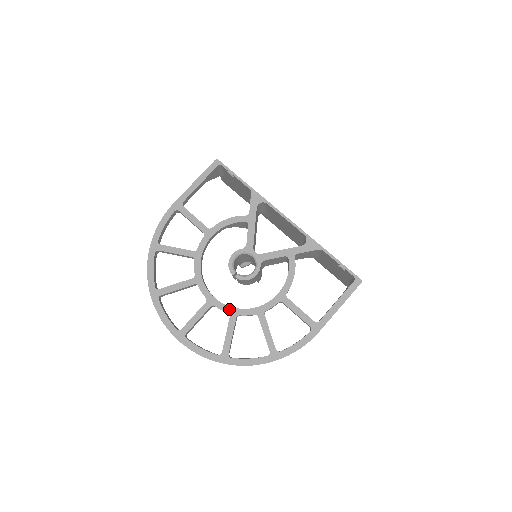
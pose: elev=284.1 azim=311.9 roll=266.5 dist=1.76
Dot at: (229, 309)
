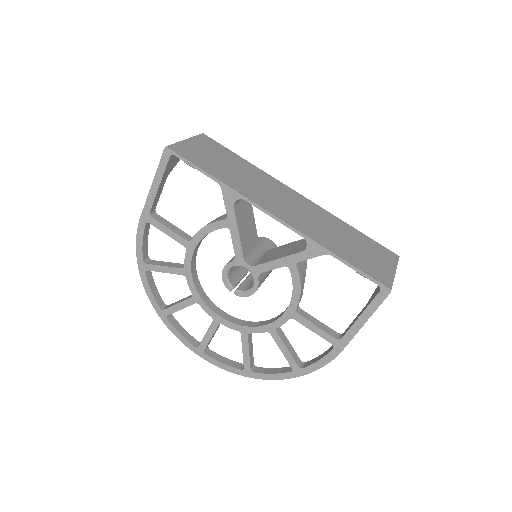
Dot at: (238, 327)
